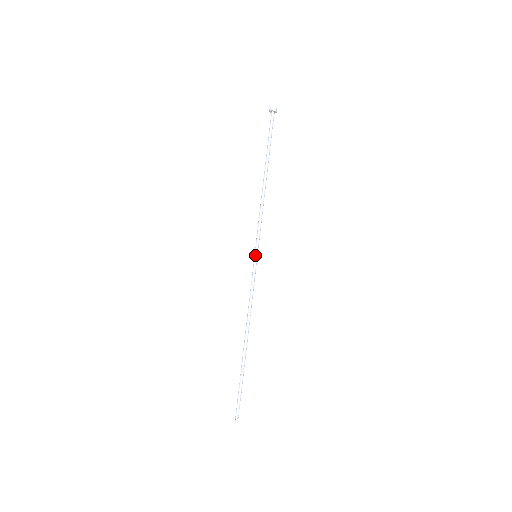
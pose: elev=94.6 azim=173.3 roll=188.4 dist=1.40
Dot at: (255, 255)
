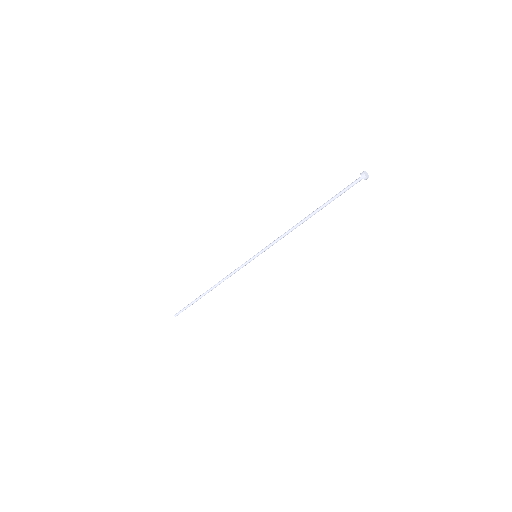
Dot at: (255, 255)
